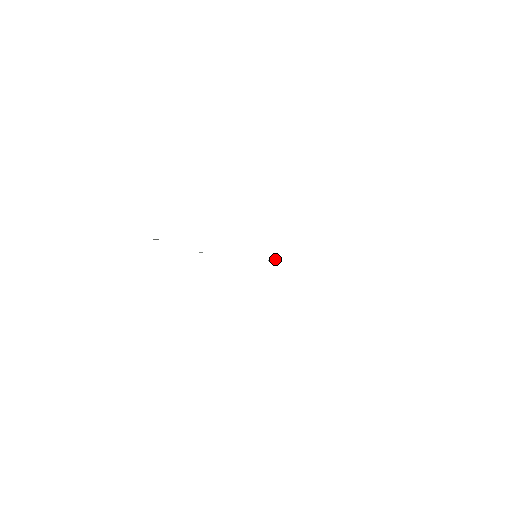
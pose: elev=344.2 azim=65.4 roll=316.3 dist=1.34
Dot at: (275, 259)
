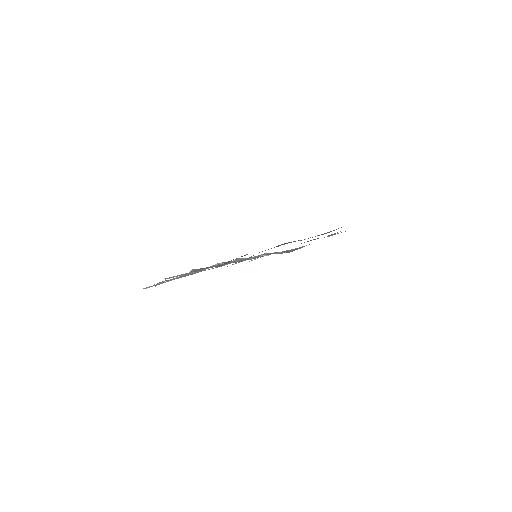
Dot at: (269, 254)
